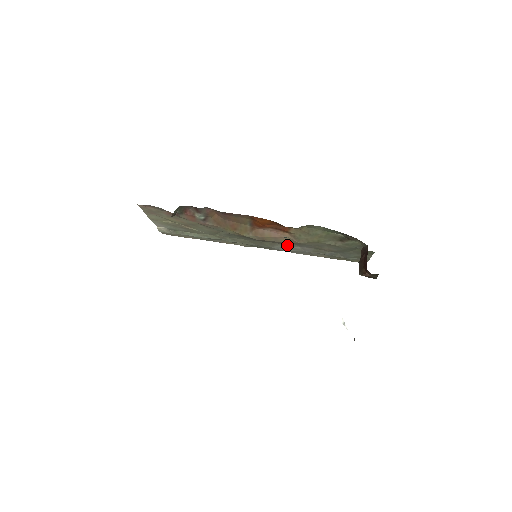
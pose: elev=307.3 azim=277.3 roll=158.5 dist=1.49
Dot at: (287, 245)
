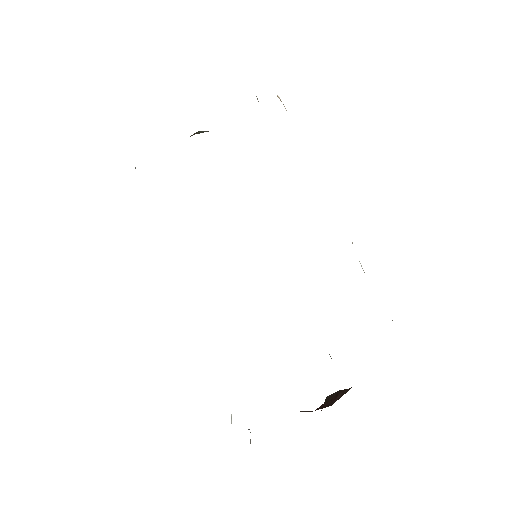
Dot at: occluded
